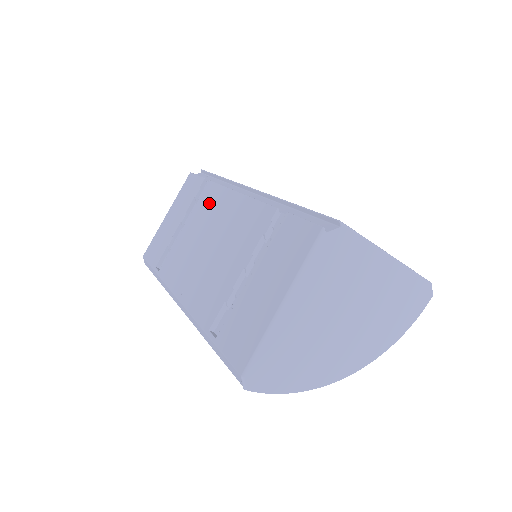
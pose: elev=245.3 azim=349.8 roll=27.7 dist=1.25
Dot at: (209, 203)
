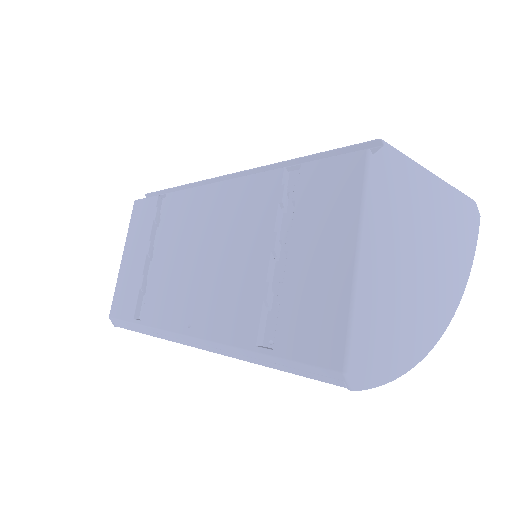
Dot at: (179, 214)
